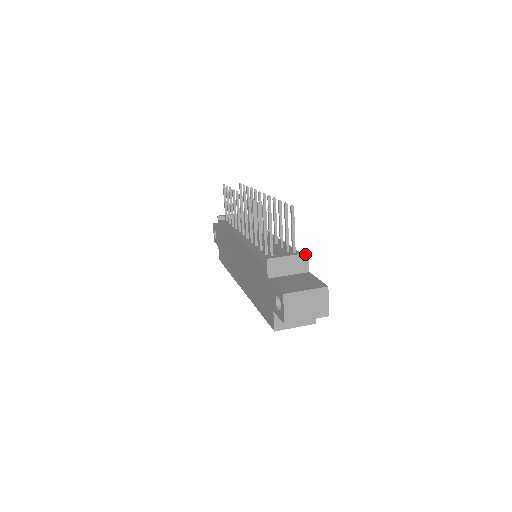
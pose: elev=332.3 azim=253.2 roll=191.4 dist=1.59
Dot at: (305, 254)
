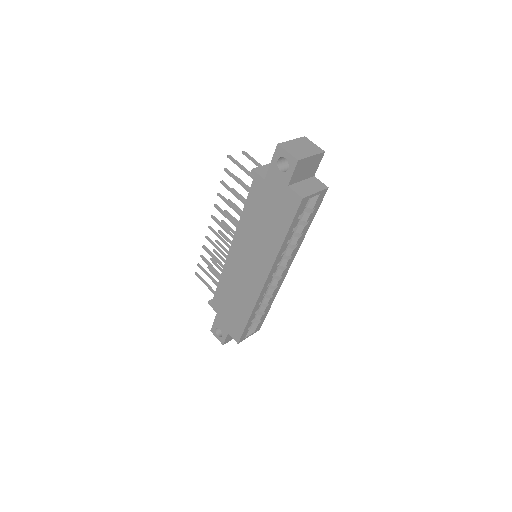
Dot at: occluded
